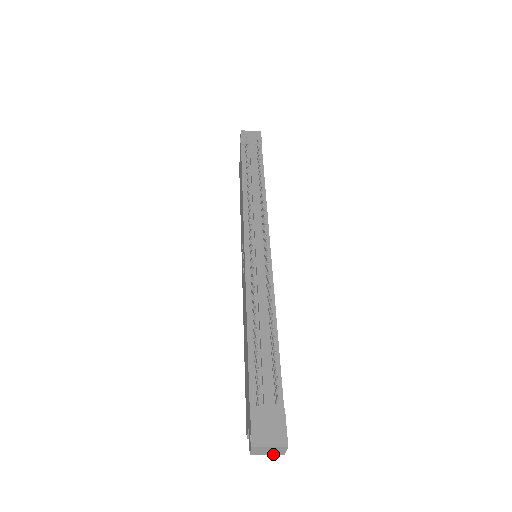
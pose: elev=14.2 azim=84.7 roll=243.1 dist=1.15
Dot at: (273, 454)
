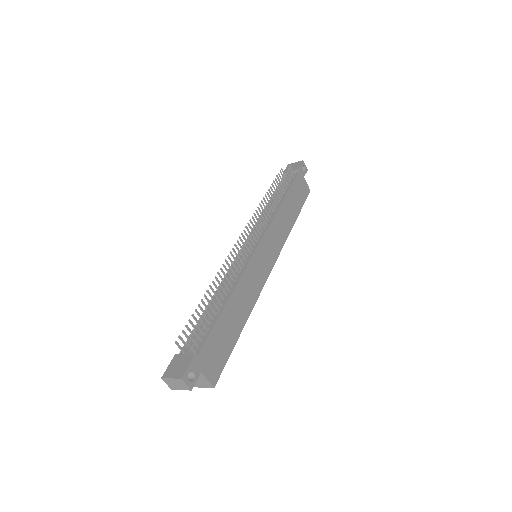
Dot at: (184, 389)
